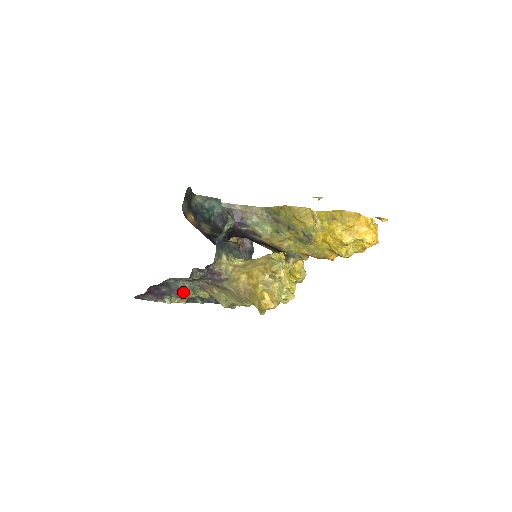
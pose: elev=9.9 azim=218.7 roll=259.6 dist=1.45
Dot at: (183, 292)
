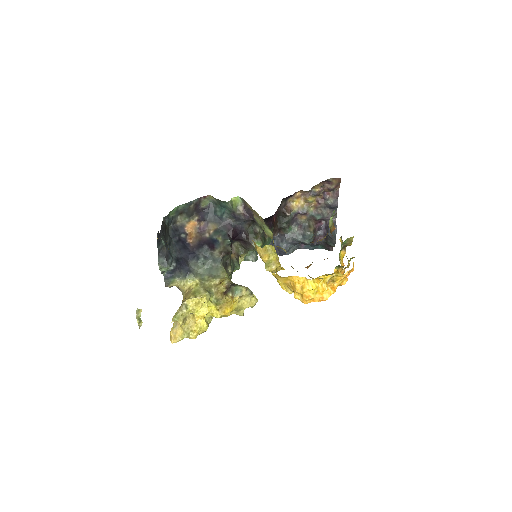
Dot at: occluded
